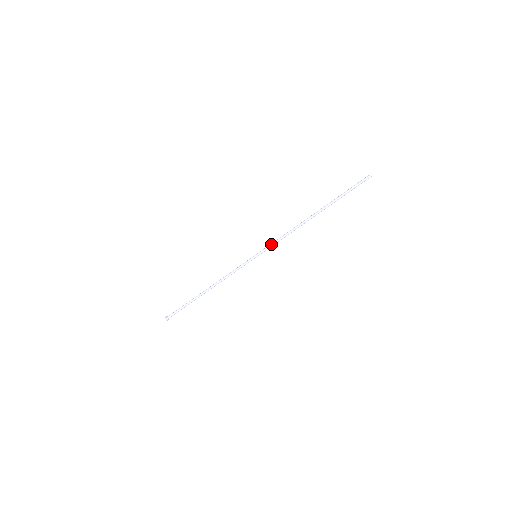
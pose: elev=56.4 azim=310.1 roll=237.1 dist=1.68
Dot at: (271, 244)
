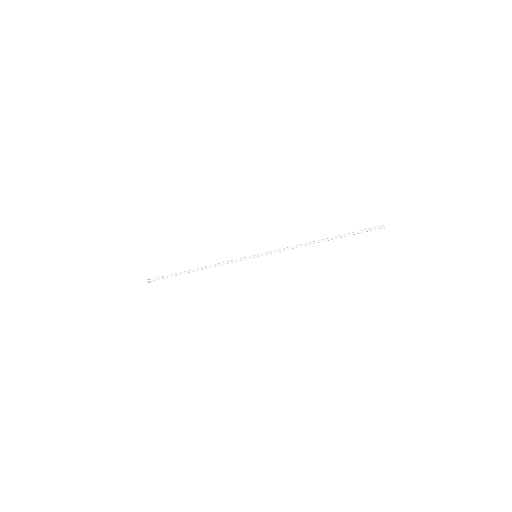
Dot at: (274, 252)
